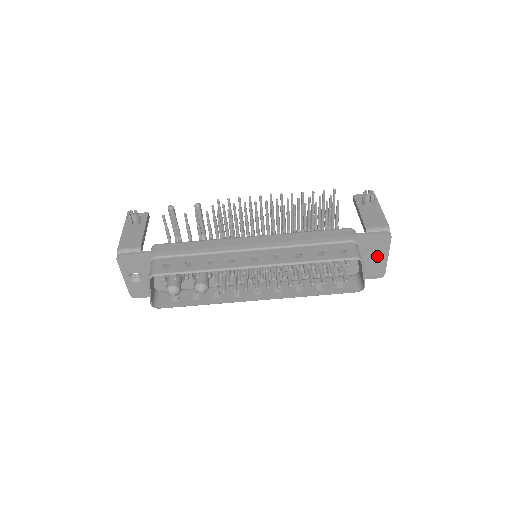
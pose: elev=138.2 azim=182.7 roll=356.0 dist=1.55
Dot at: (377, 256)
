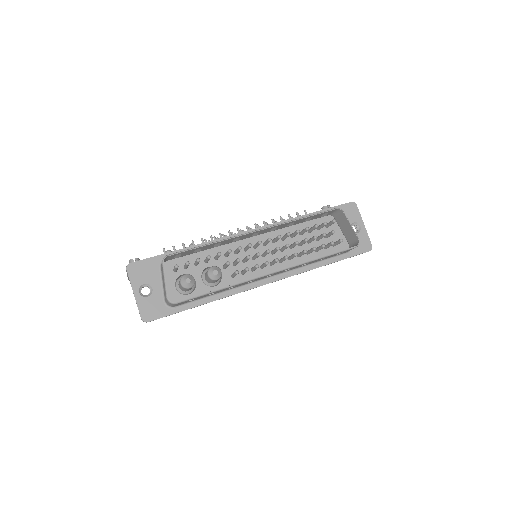
Dot at: (356, 232)
